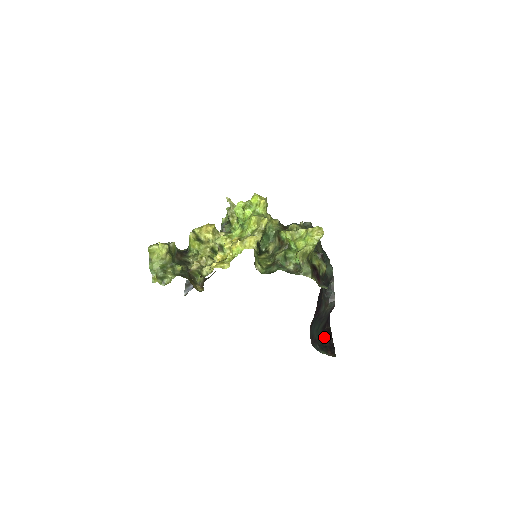
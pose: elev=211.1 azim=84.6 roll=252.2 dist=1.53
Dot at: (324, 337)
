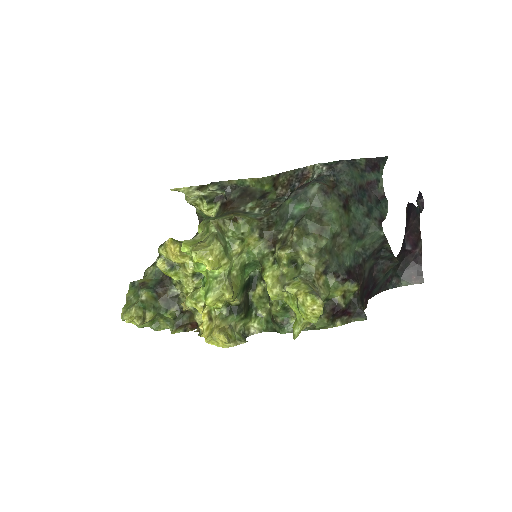
Dot at: (403, 257)
